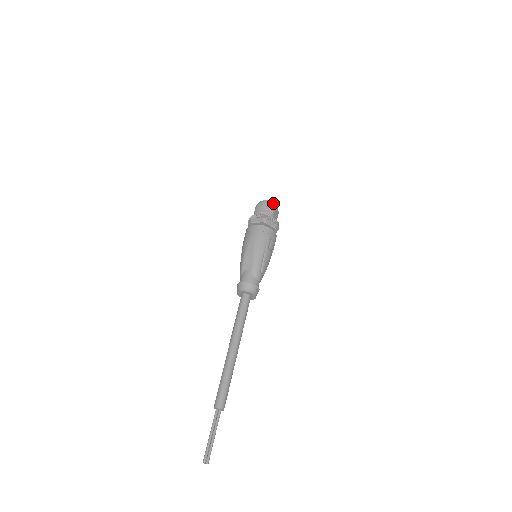
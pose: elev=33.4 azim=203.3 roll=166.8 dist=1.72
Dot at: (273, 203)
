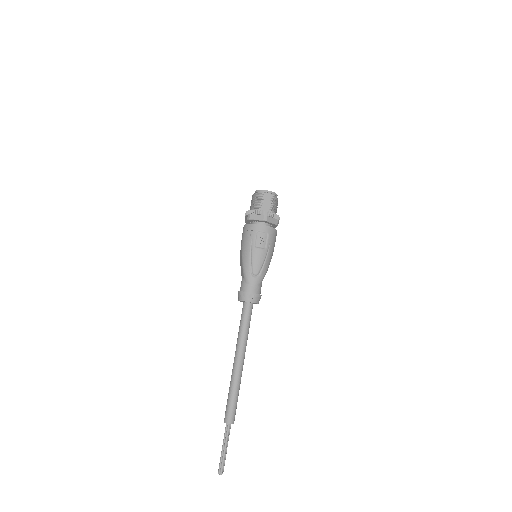
Dot at: (261, 191)
